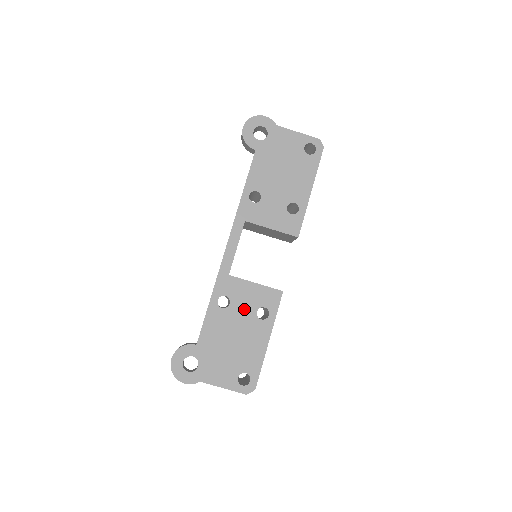
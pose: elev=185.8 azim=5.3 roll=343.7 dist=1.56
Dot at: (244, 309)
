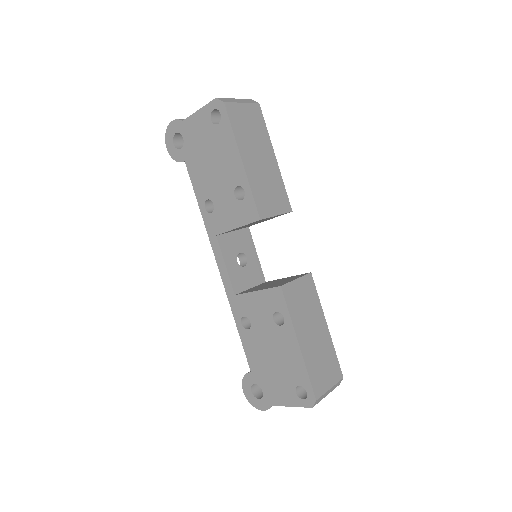
Dot at: (263, 322)
